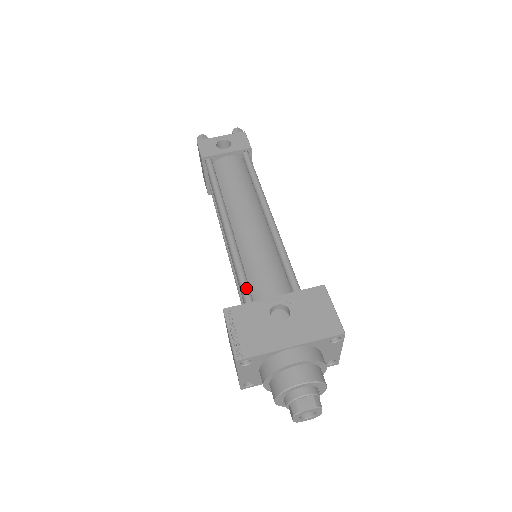
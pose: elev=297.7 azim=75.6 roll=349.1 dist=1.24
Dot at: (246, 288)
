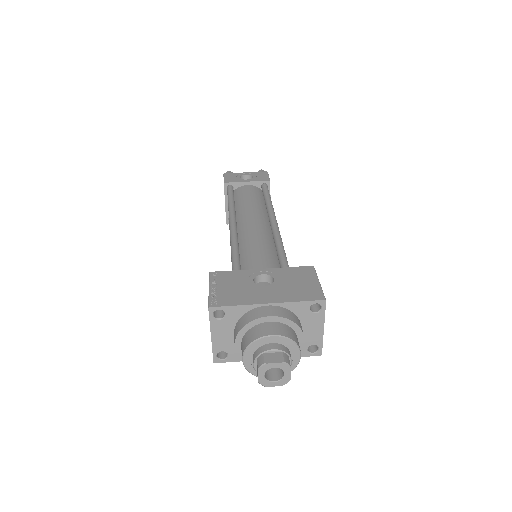
Dot at: (237, 263)
